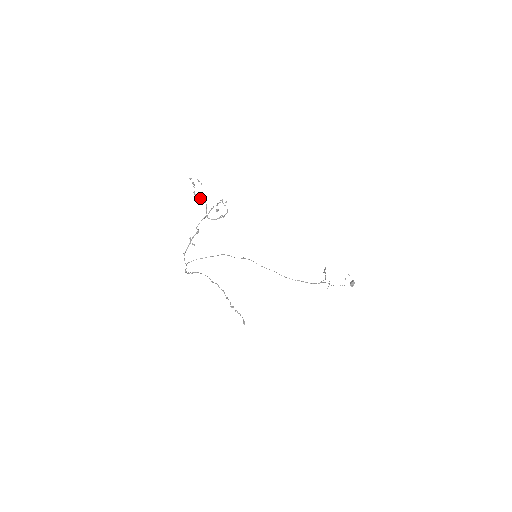
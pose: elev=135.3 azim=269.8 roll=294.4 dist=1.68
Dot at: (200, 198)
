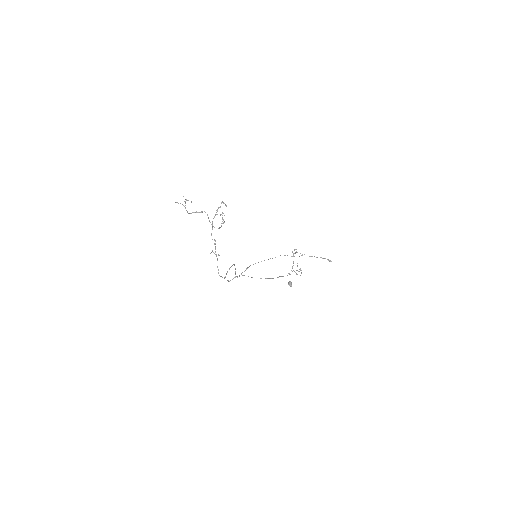
Dot at: (199, 212)
